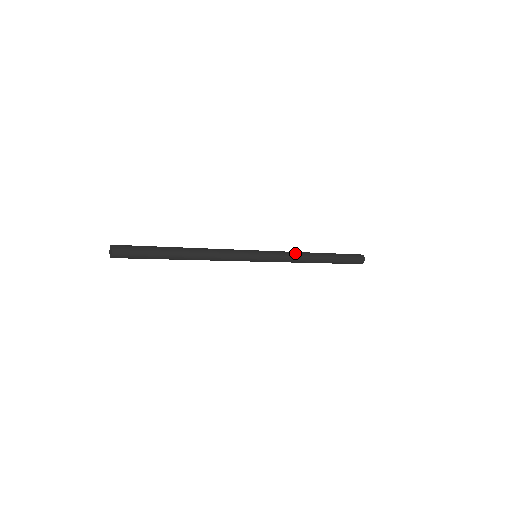
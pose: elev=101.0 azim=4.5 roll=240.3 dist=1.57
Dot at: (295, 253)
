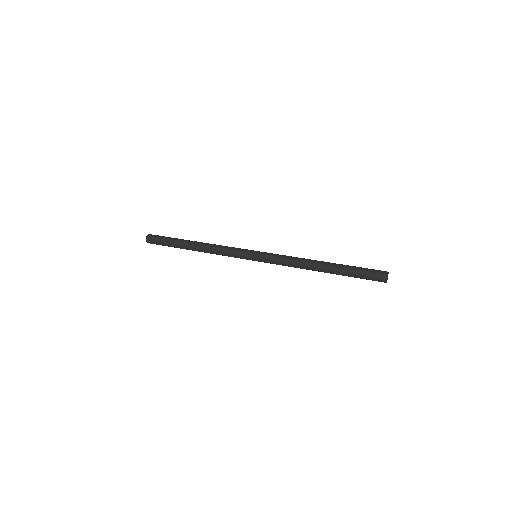
Dot at: (294, 258)
